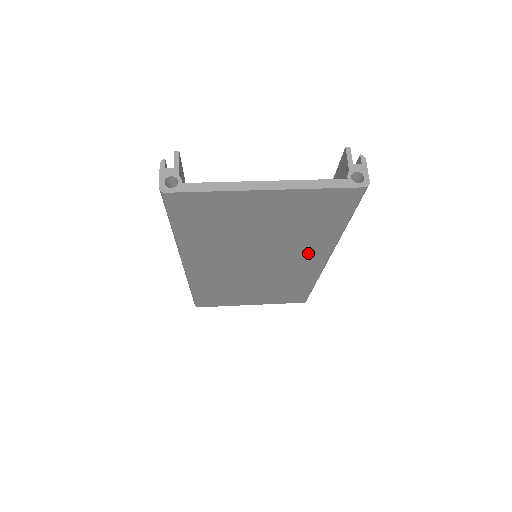
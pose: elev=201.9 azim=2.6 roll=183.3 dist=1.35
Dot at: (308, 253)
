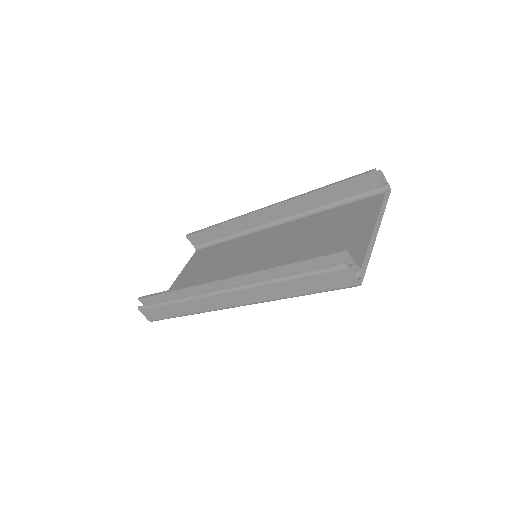
Dot at: occluded
